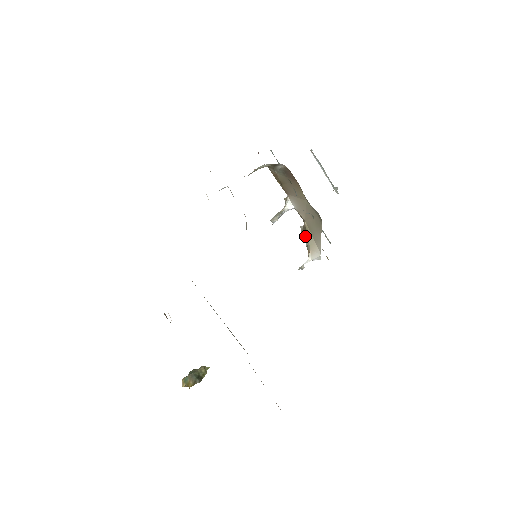
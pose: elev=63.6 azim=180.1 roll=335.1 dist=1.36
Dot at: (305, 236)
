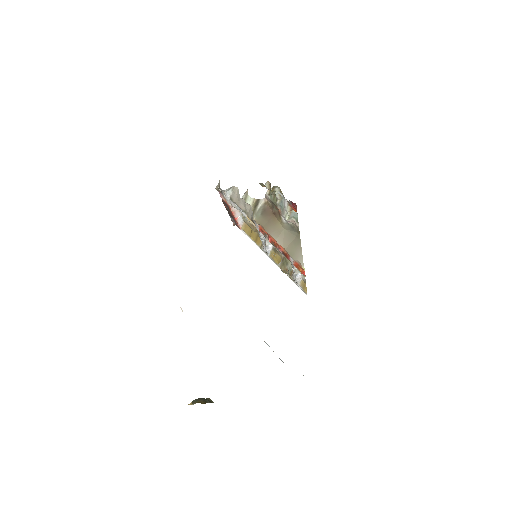
Dot at: (285, 265)
